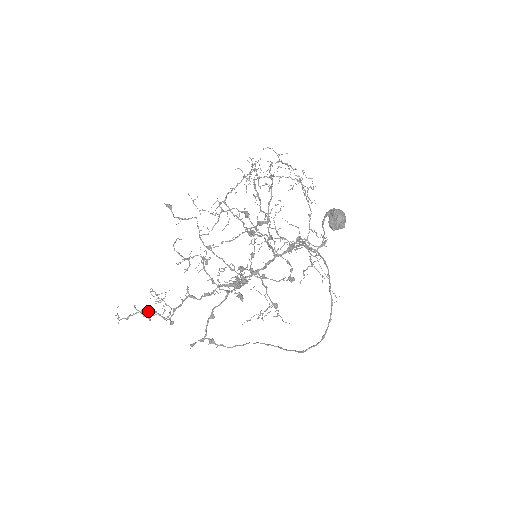
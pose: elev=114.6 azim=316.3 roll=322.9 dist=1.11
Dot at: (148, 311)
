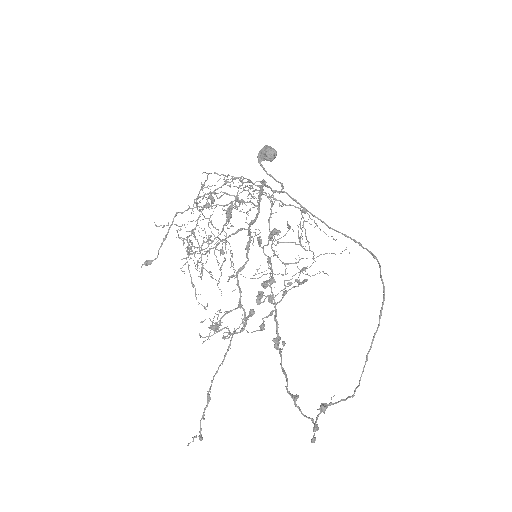
Dot at: (221, 363)
